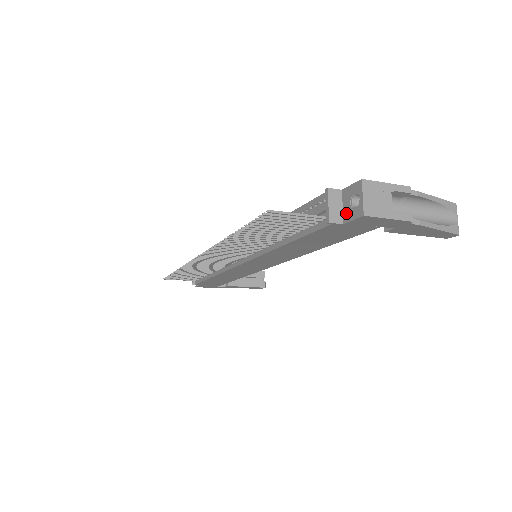
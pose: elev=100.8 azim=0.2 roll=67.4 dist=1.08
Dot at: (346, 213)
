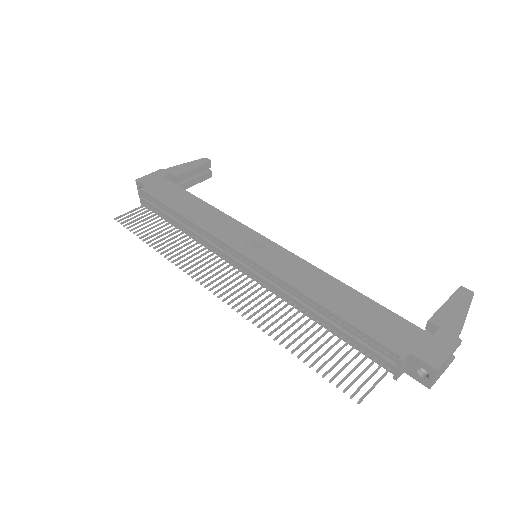
Dot at: (410, 370)
